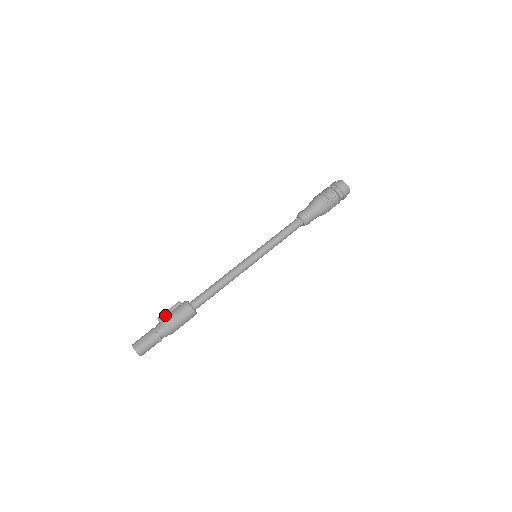
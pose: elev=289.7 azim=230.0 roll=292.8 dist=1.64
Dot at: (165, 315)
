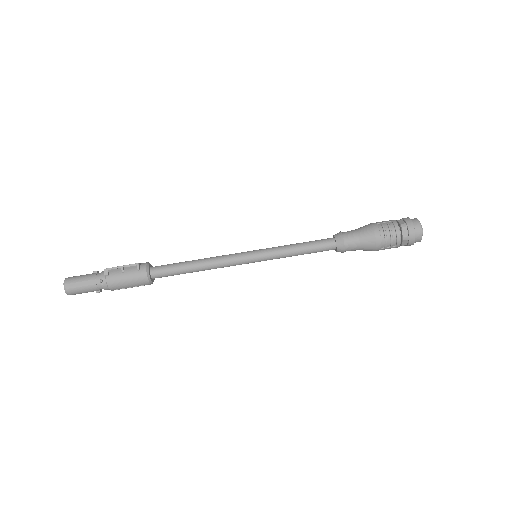
Dot at: (115, 270)
